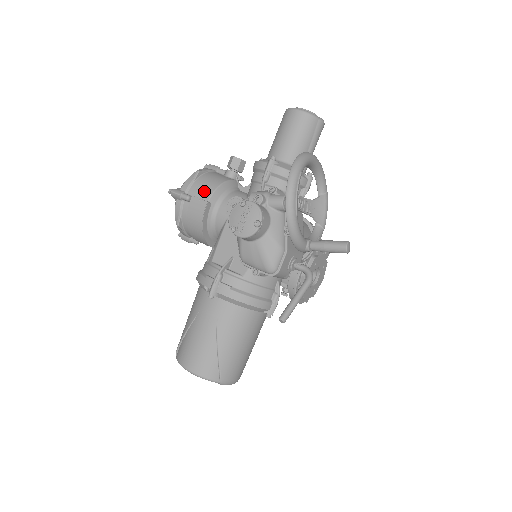
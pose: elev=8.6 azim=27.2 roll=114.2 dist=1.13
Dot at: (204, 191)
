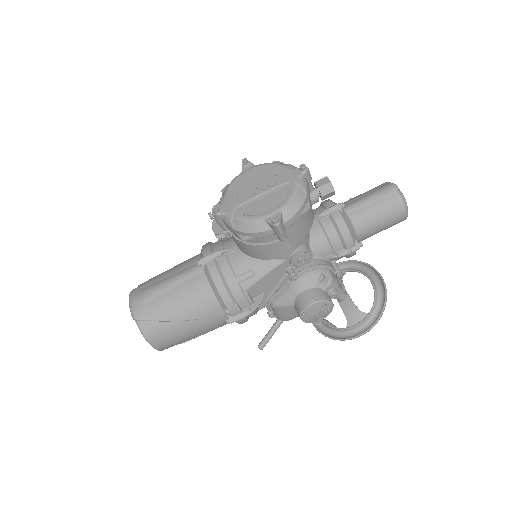
Dot at: (298, 236)
